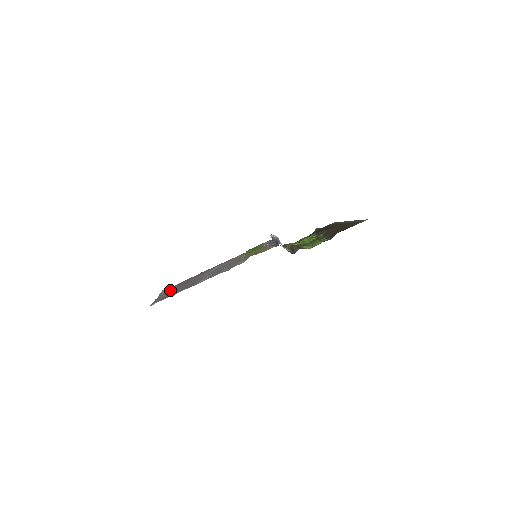
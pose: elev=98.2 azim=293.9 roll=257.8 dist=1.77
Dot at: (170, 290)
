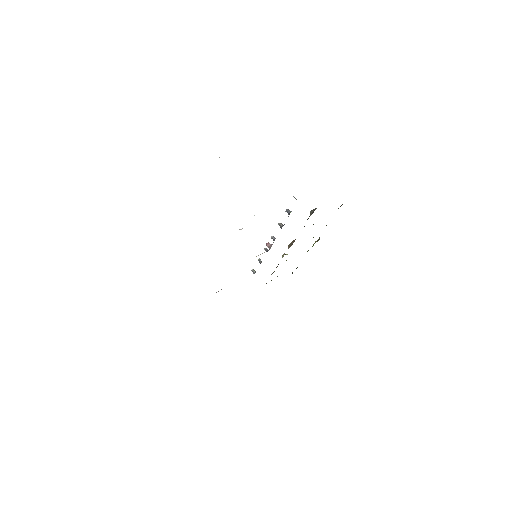
Dot at: occluded
